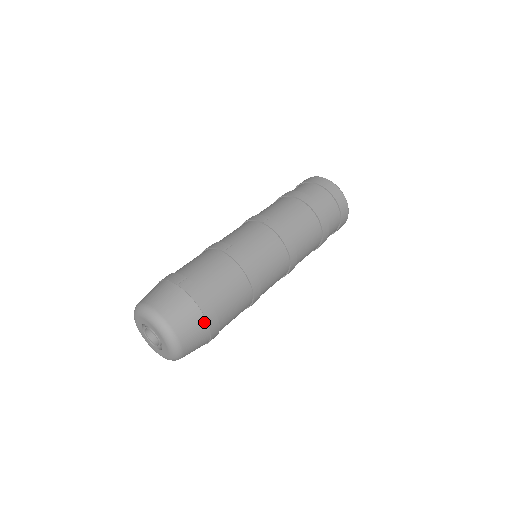
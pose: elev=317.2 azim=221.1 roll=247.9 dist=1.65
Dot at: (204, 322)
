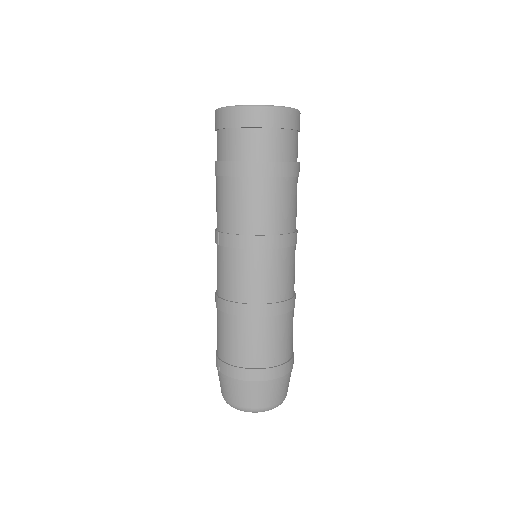
Dot at: (259, 383)
